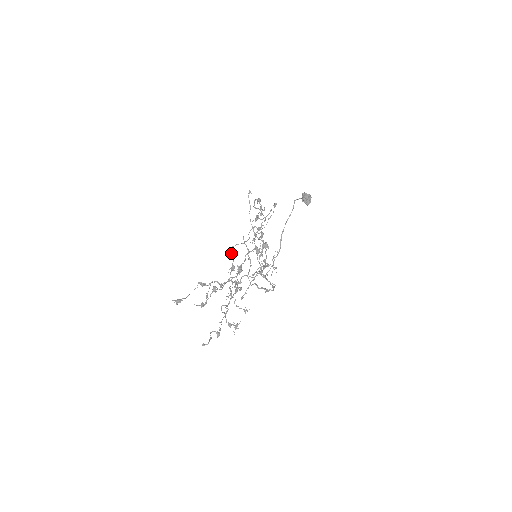
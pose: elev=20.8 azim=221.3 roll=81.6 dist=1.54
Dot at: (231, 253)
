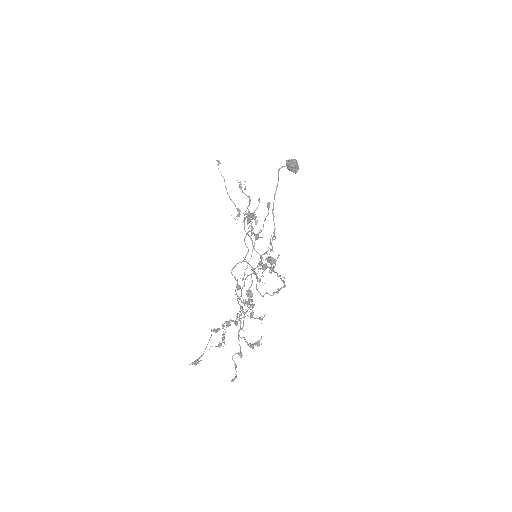
Dot at: occluded
